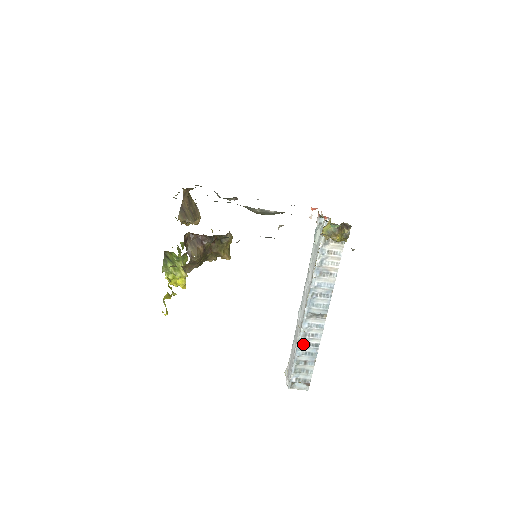
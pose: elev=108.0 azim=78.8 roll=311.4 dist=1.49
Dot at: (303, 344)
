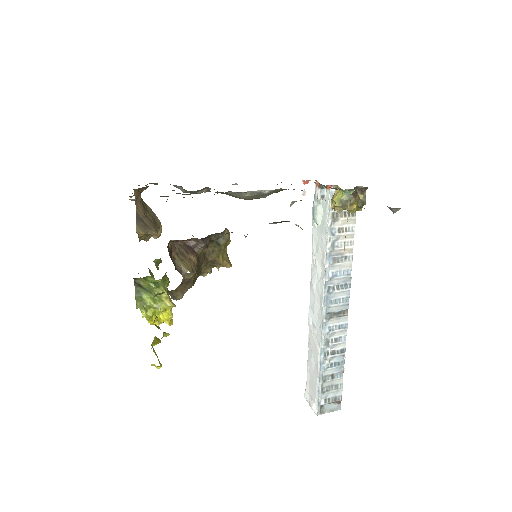
Dot at: (326, 354)
